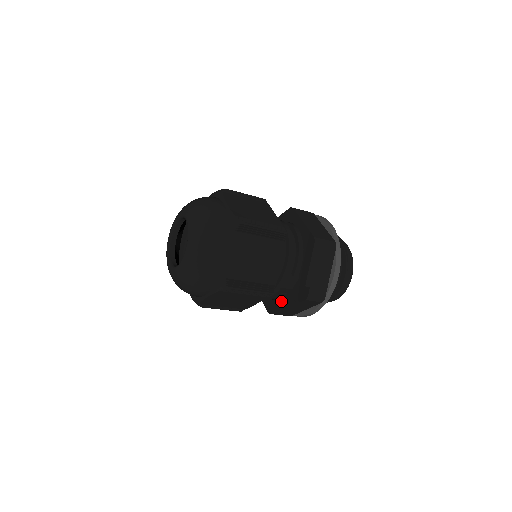
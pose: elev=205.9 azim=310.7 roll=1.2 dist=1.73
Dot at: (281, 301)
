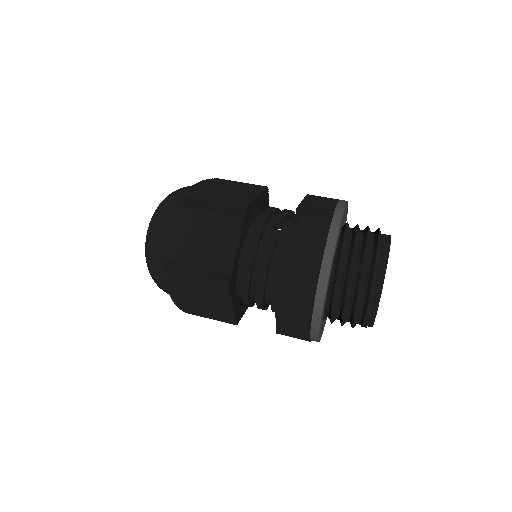
Dot at: occluded
